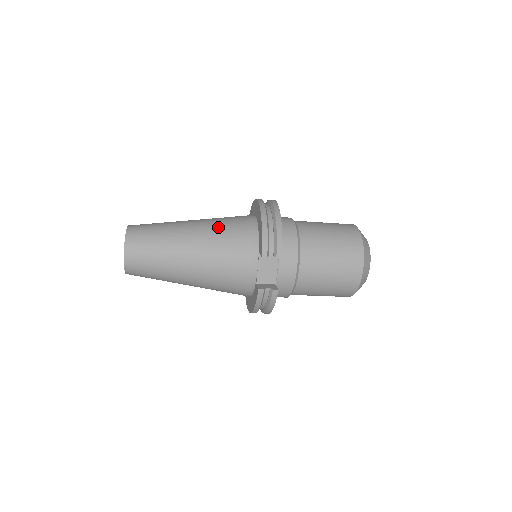
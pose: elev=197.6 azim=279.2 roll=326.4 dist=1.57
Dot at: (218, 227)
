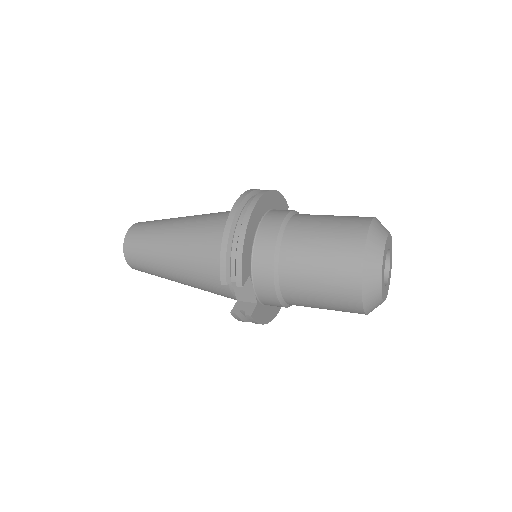
Dot at: (196, 236)
